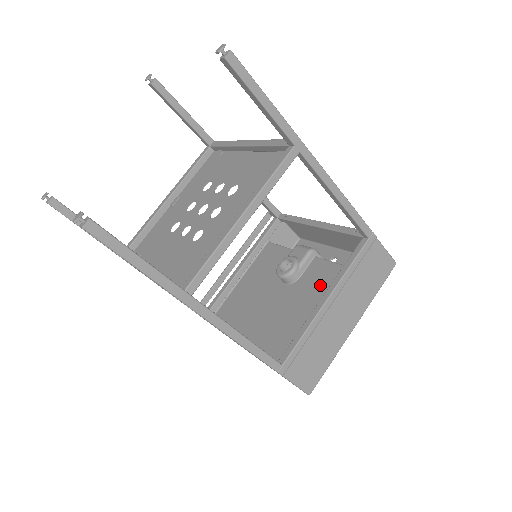
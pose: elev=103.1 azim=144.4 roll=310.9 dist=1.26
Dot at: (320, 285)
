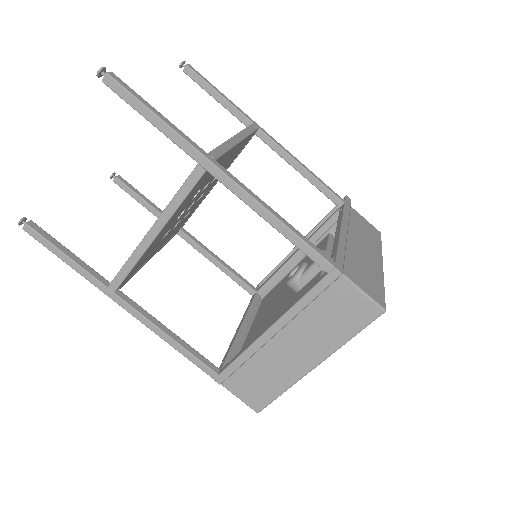
Dot at: occluded
